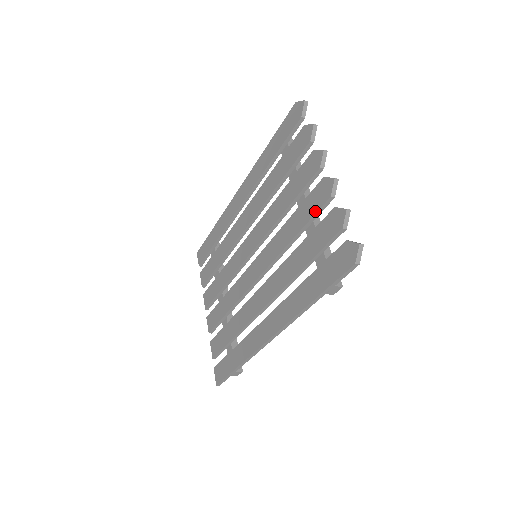
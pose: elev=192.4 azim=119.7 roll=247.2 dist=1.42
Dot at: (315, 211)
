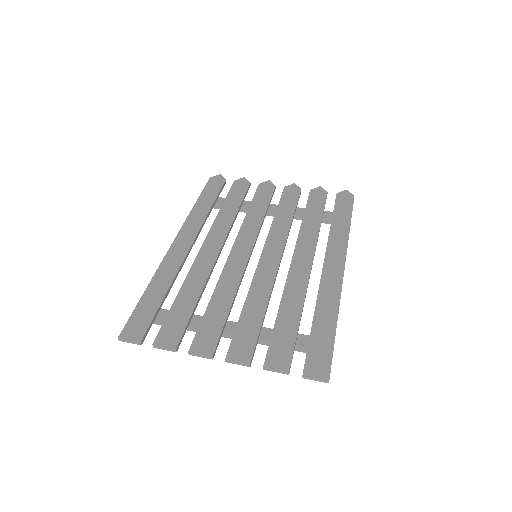
Dot at: (297, 198)
